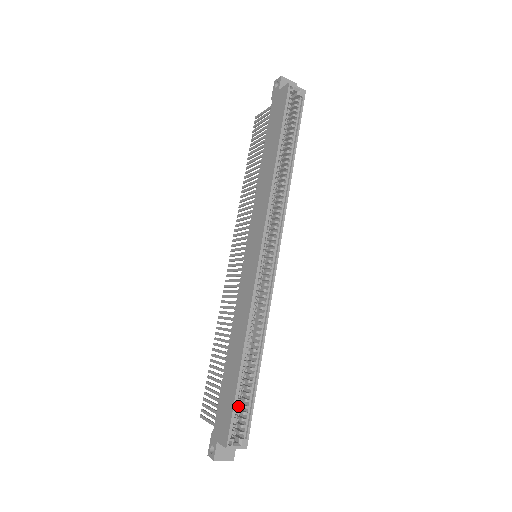
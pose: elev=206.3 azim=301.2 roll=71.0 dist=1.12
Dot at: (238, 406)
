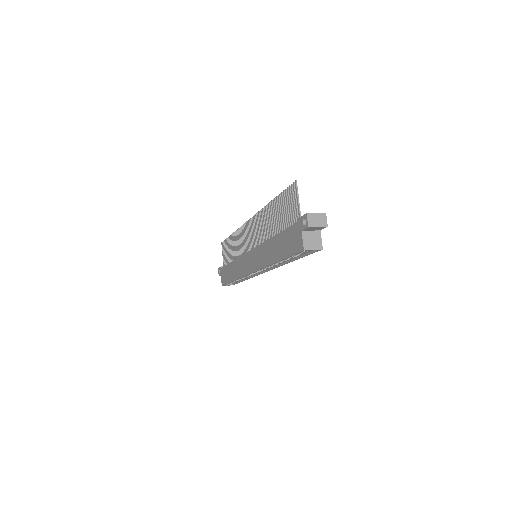
Dot at: occluded
